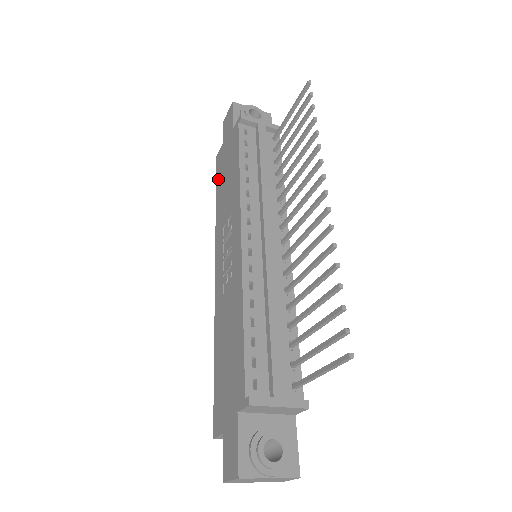
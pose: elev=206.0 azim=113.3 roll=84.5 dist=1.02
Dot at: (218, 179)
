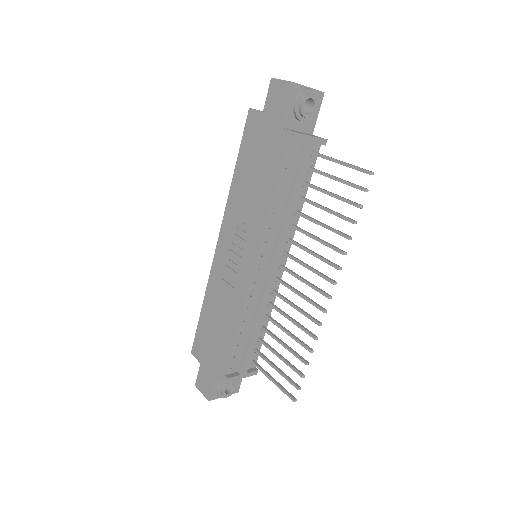
Dot at: (244, 148)
